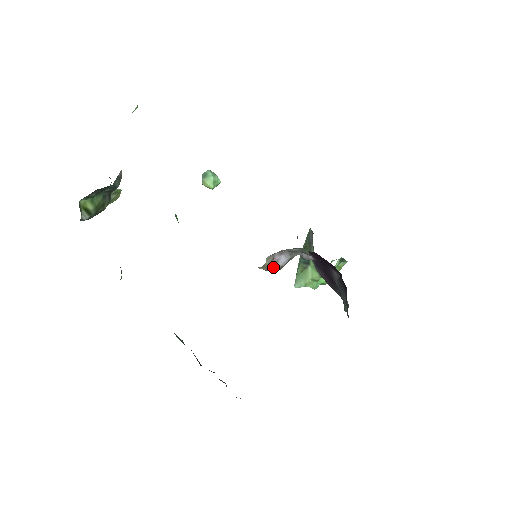
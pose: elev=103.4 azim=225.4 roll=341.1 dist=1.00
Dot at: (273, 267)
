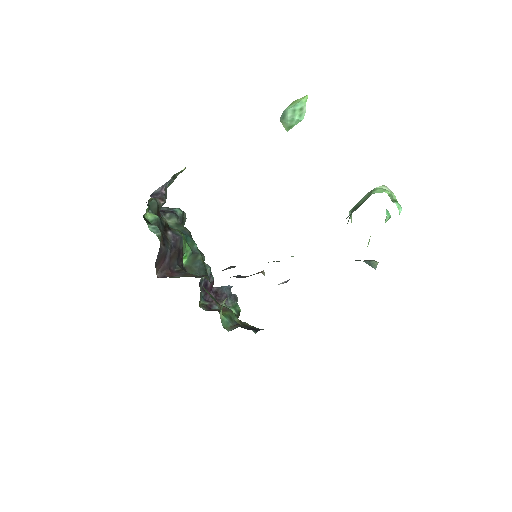
Dot at: occluded
